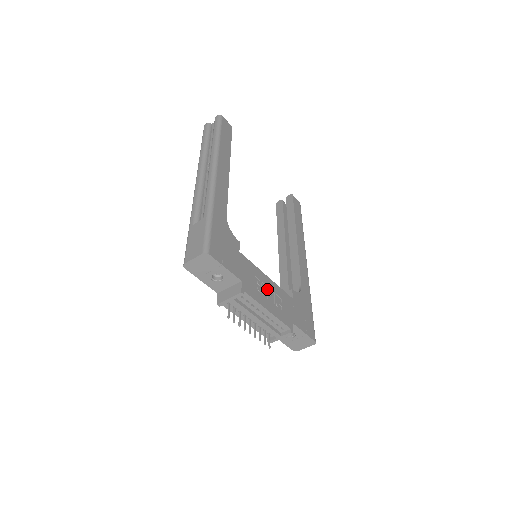
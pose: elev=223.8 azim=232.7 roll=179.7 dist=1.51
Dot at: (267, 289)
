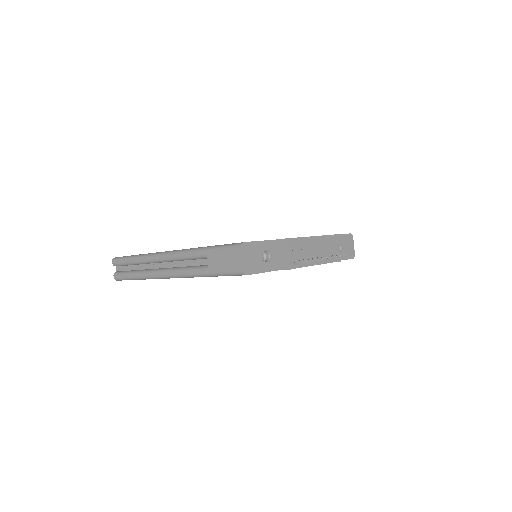
Dot at: occluded
